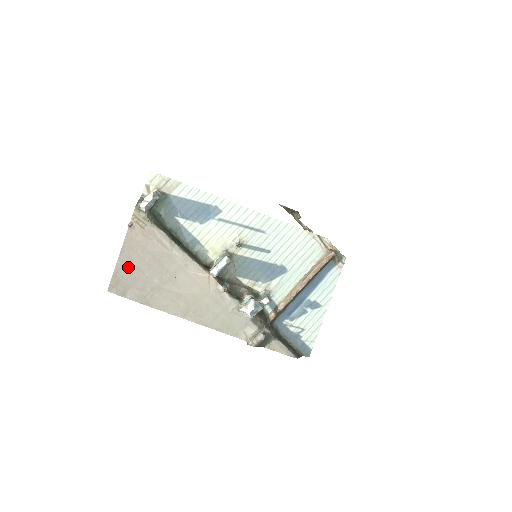
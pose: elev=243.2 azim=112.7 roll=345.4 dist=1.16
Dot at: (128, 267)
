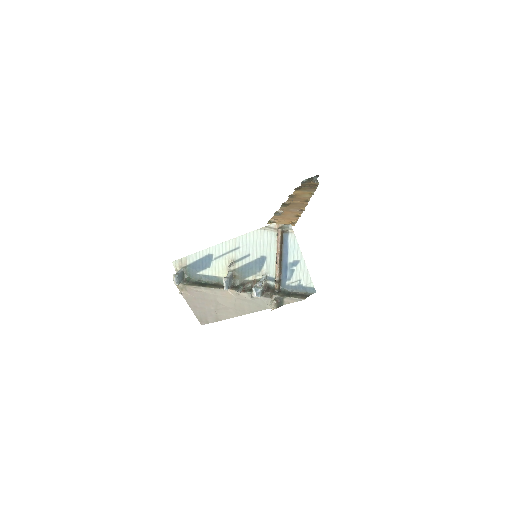
Dot at: (198, 310)
